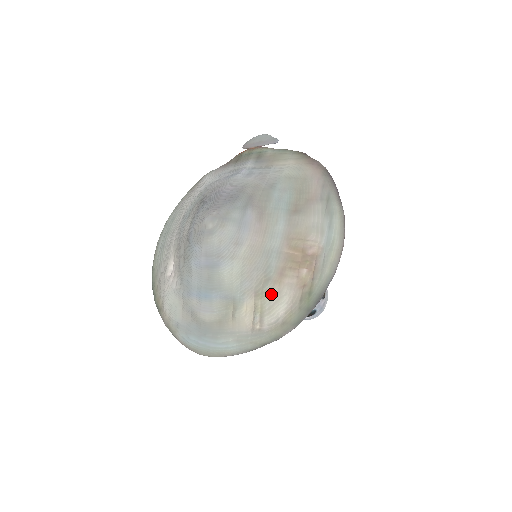
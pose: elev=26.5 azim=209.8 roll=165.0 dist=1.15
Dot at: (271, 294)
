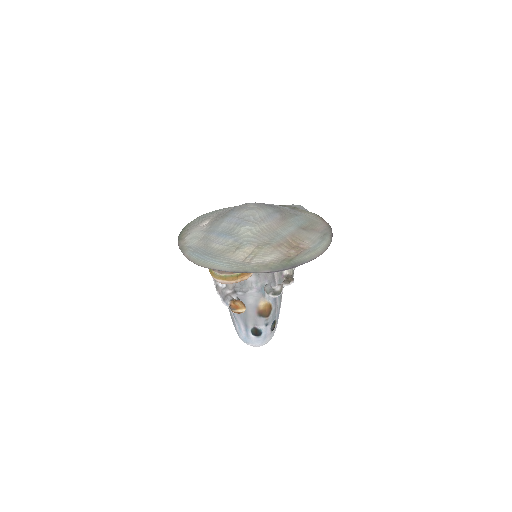
Dot at: (267, 250)
